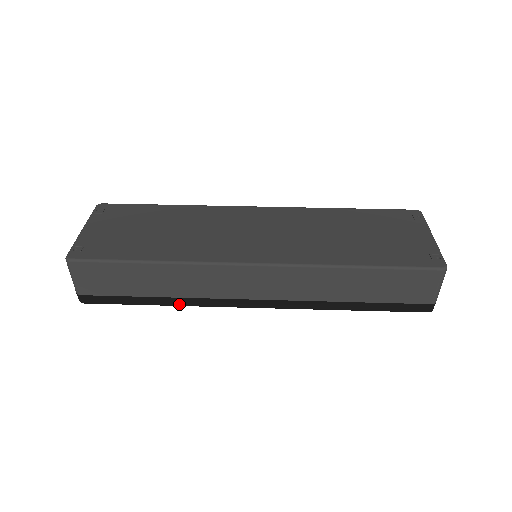
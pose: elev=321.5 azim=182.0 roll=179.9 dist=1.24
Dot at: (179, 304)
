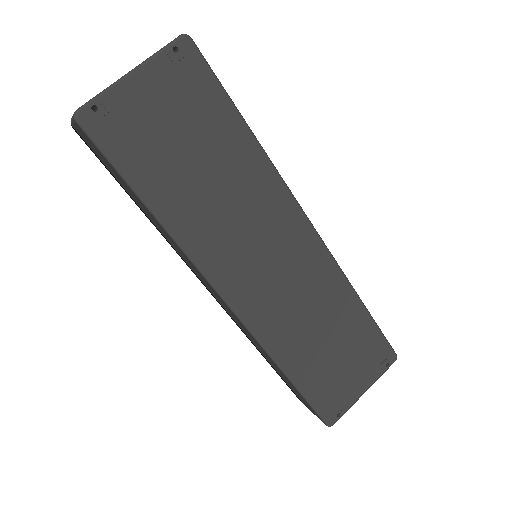
Dot at: (154, 225)
